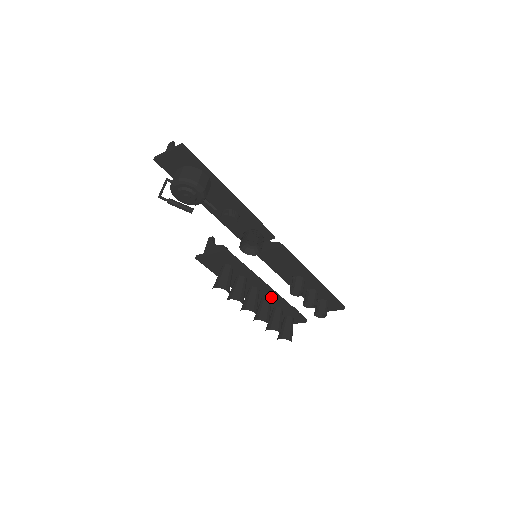
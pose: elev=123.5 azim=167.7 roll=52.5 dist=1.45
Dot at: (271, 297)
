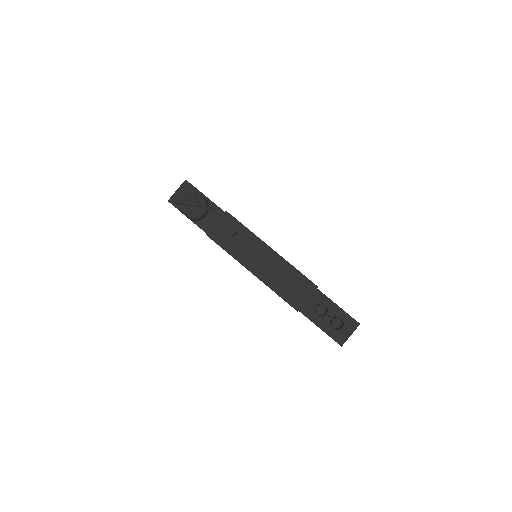
Dot at: (276, 260)
